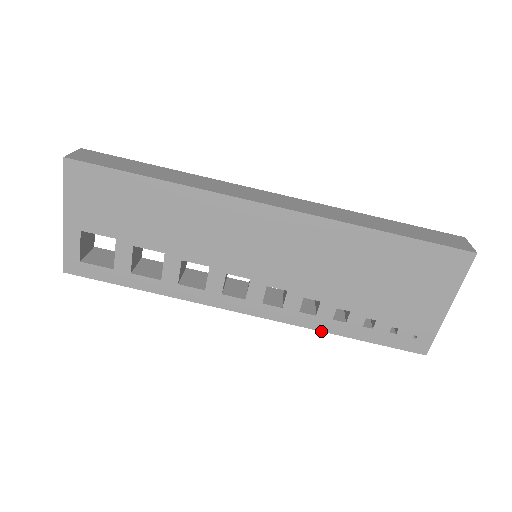
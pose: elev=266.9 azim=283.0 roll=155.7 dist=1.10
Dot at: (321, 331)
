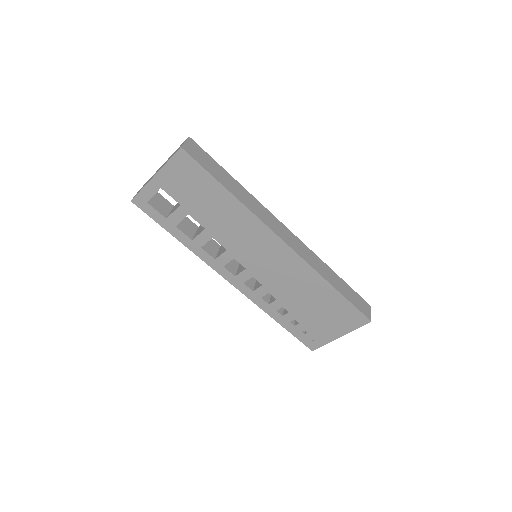
Dot at: occluded
